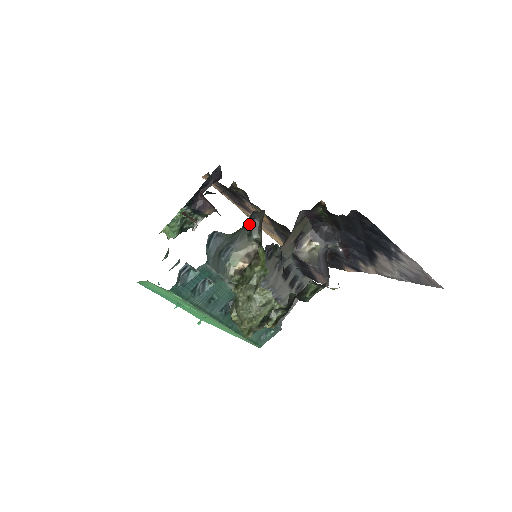
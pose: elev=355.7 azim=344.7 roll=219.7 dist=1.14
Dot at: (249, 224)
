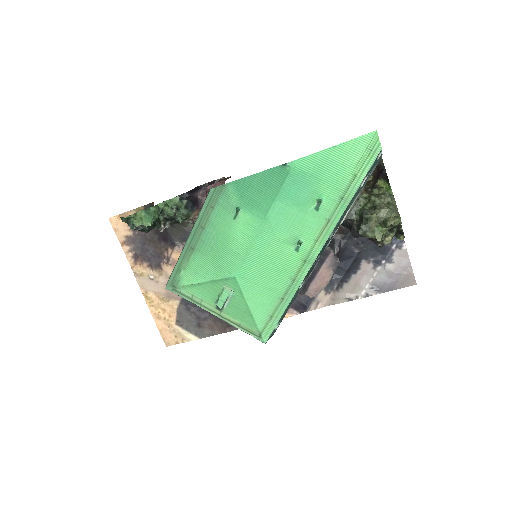
Dot at: occluded
